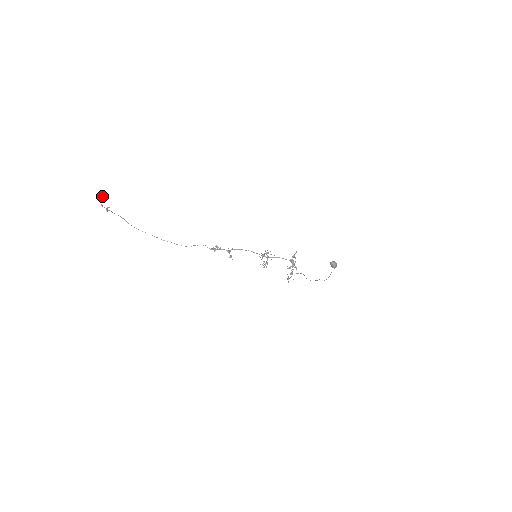
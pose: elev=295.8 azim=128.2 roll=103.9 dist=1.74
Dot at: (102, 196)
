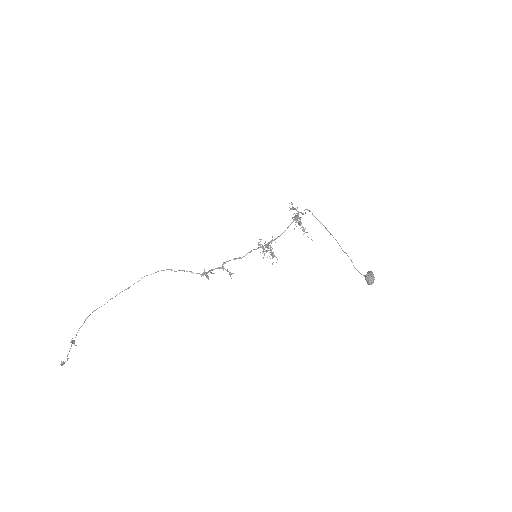
Dot at: (62, 364)
